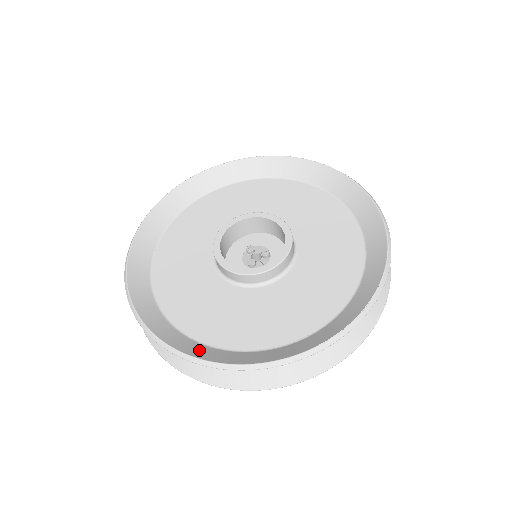
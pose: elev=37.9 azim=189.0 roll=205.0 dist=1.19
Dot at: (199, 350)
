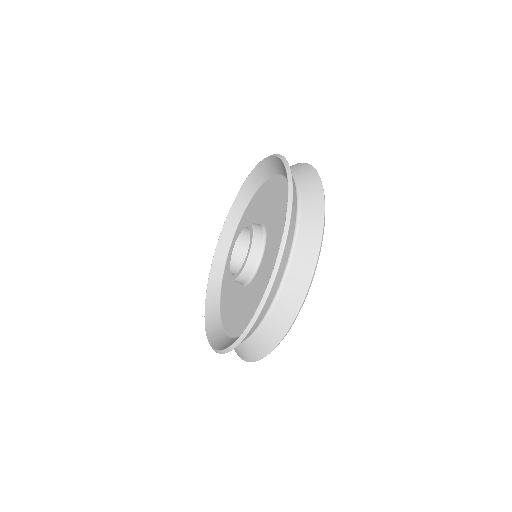
Dot at: (222, 343)
